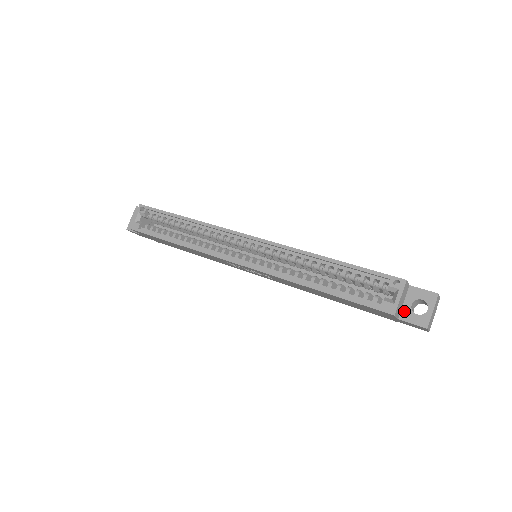
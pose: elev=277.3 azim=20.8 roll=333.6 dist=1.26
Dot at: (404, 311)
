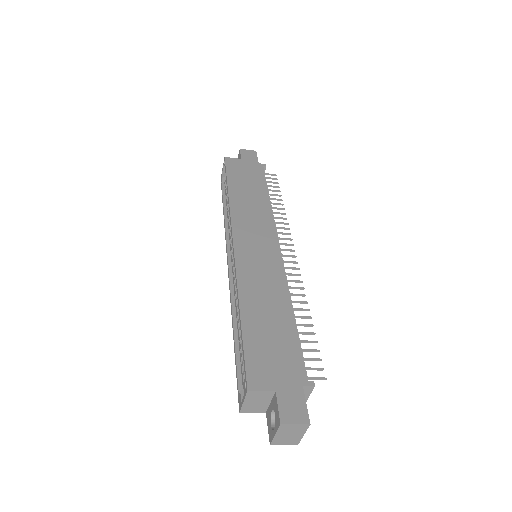
Dot at: (268, 411)
